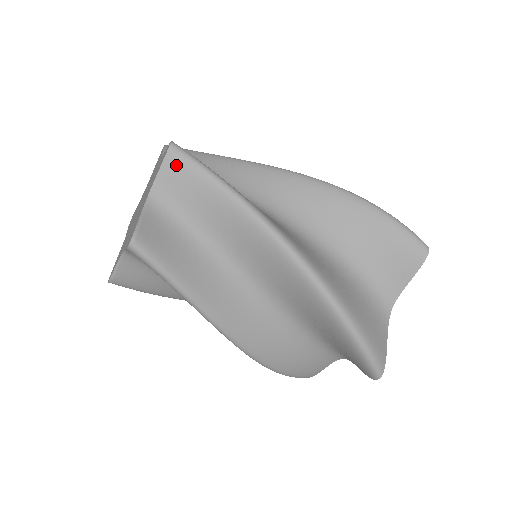
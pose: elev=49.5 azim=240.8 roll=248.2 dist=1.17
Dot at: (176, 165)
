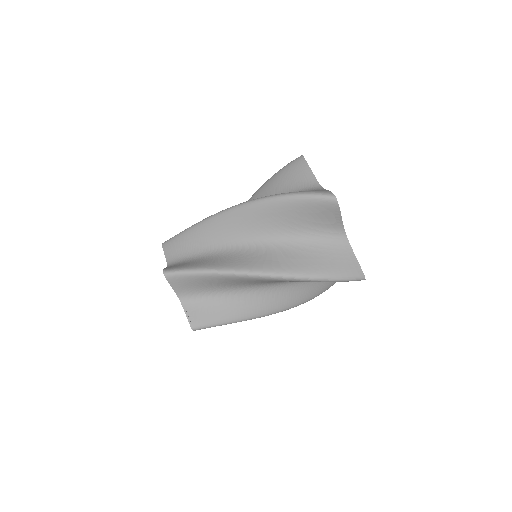
Dot at: (168, 245)
